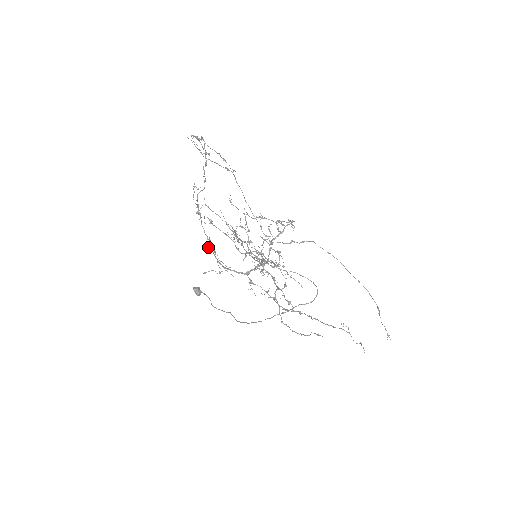
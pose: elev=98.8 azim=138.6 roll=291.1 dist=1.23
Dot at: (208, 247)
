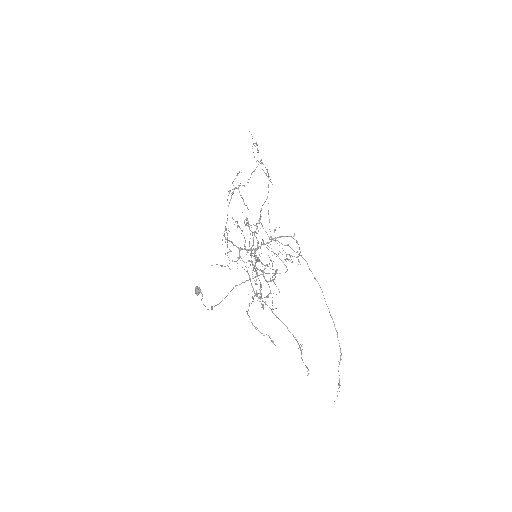
Dot at: occluded
